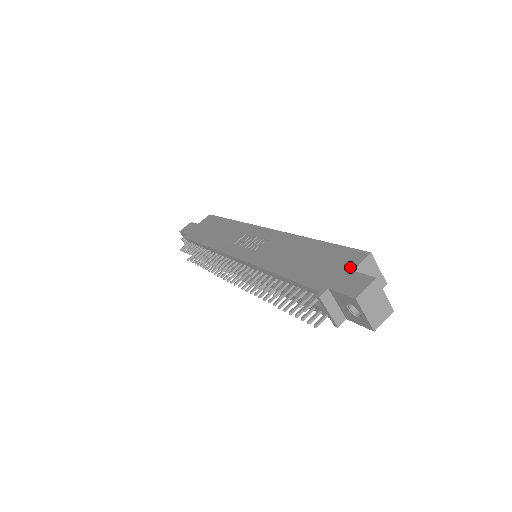
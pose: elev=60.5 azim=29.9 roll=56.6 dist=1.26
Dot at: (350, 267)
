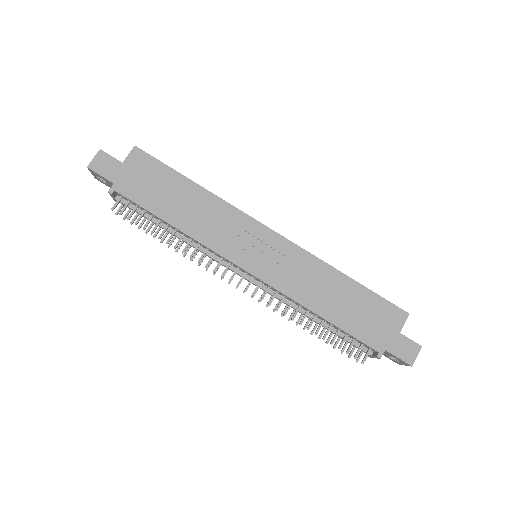
Dot at: (397, 328)
